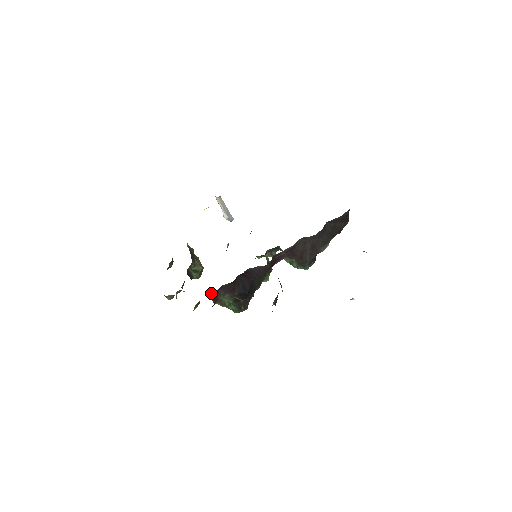
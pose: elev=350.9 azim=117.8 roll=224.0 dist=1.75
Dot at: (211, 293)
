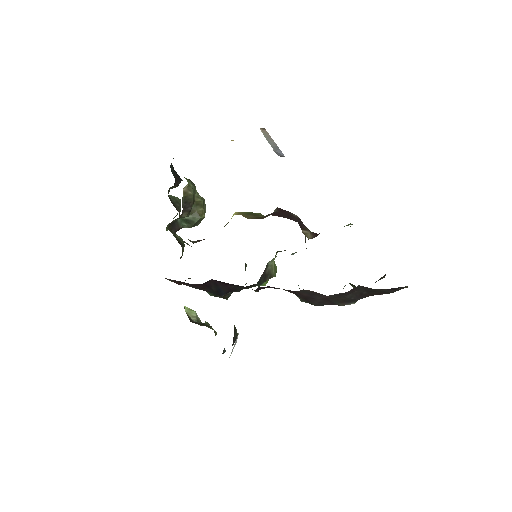
Dot at: (173, 280)
